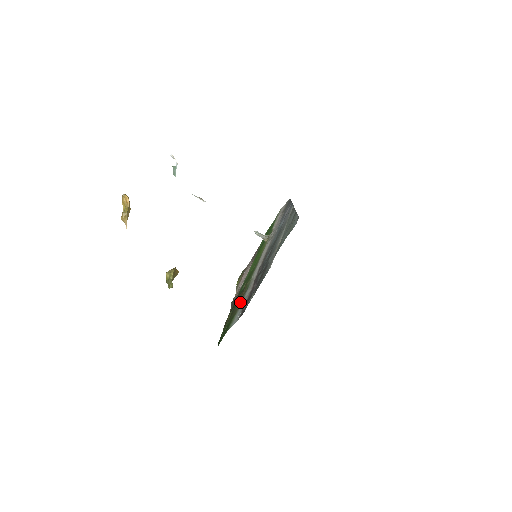
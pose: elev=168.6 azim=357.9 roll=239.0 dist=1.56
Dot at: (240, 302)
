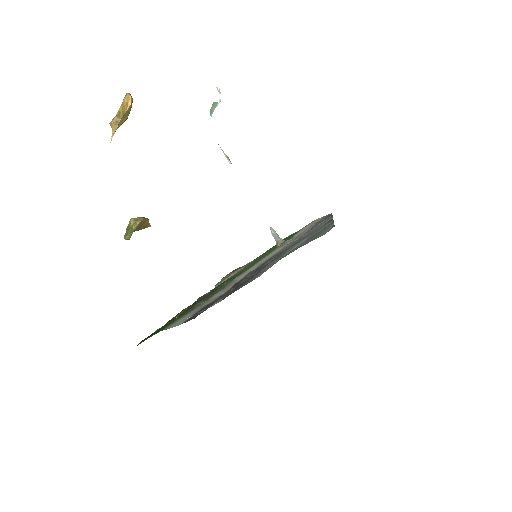
Dot at: (202, 302)
